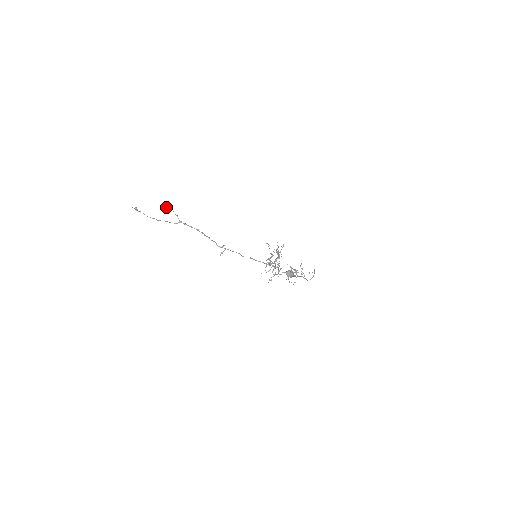
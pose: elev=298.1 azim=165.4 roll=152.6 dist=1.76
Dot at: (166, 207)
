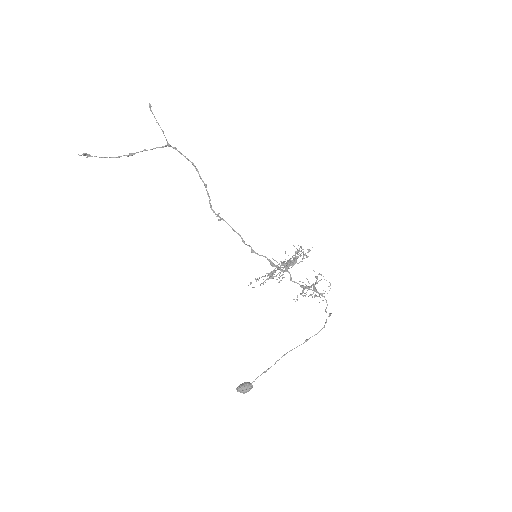
Dot at: (150, 107)
